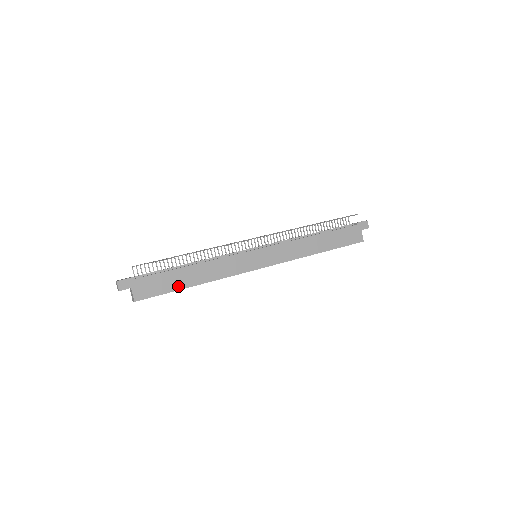
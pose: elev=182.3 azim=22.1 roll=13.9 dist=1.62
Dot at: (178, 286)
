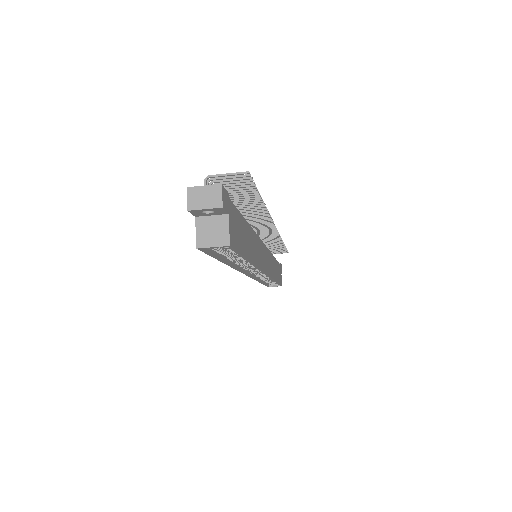
Dot at: (246, 251)
